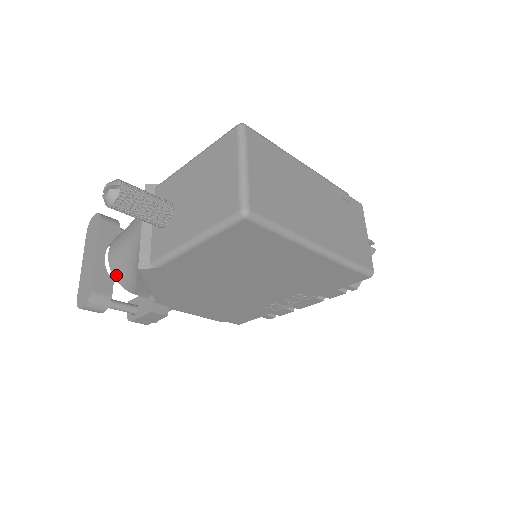
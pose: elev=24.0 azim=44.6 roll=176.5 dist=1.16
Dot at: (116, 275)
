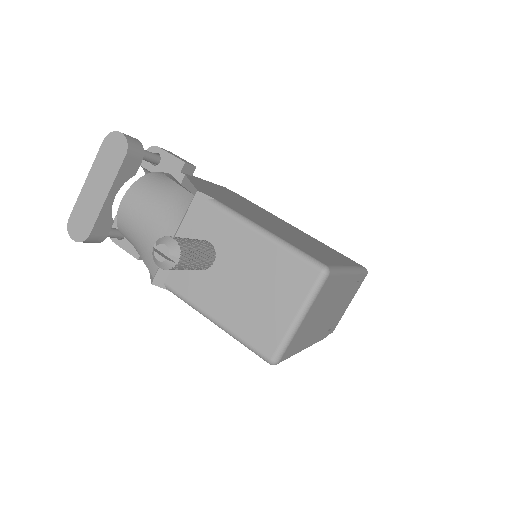
Dot at: (120, 228)
